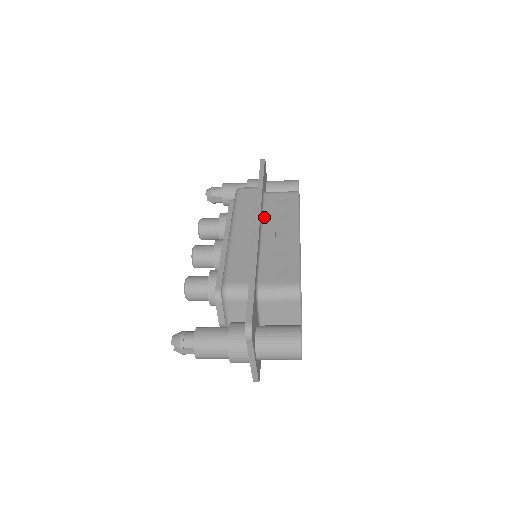
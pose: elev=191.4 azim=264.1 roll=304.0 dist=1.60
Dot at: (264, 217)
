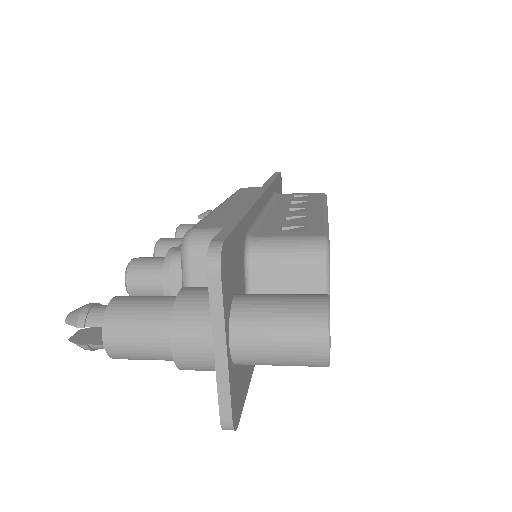
Dot at: (273, 202)
